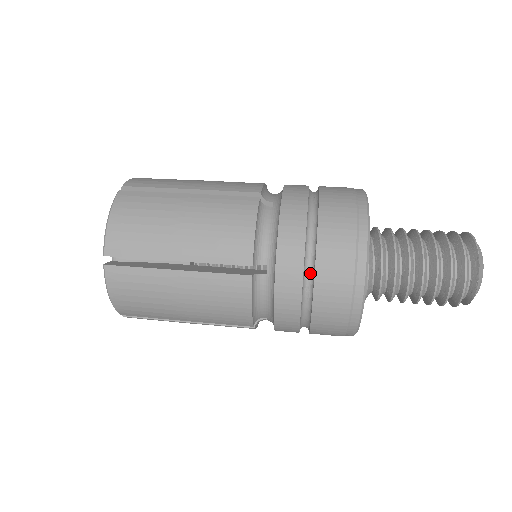
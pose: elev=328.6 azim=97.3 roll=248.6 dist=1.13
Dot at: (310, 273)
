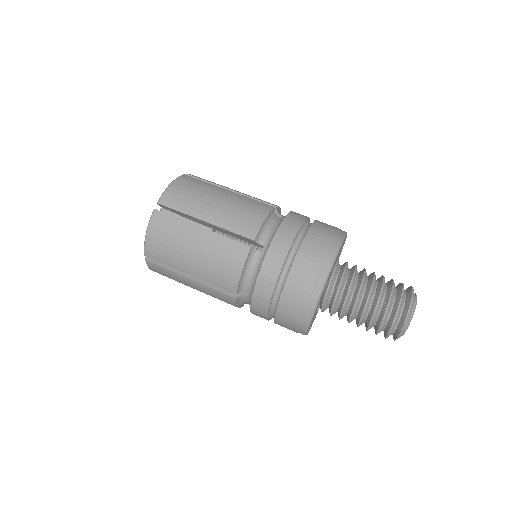
Dot at: (274, 308)
